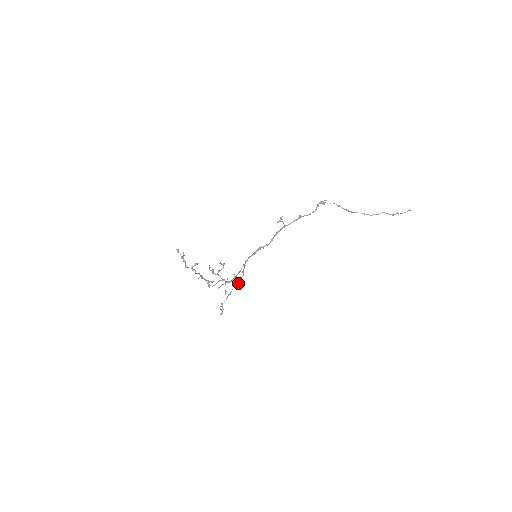
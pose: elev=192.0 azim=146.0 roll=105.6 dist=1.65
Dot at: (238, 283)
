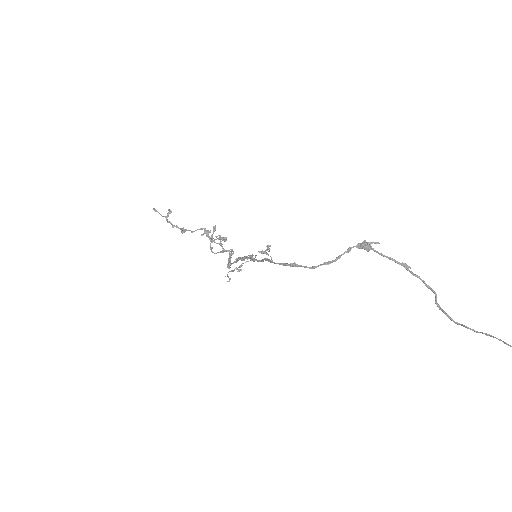
Dot at: (251, 260)
